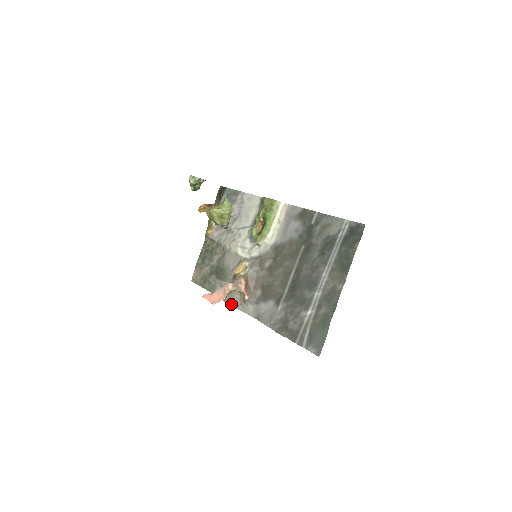
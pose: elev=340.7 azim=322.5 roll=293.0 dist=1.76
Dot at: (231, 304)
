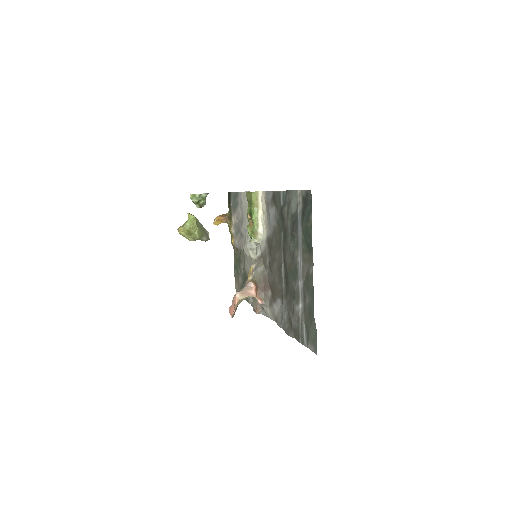
Dot at: (255, 311)
